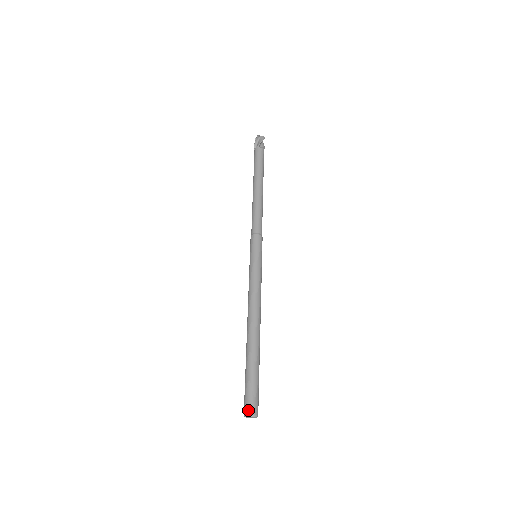
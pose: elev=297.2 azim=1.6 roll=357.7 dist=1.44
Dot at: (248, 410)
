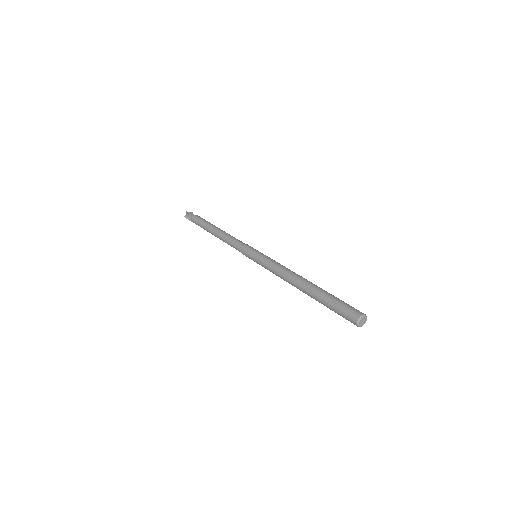
Dot at: (357, 314)
